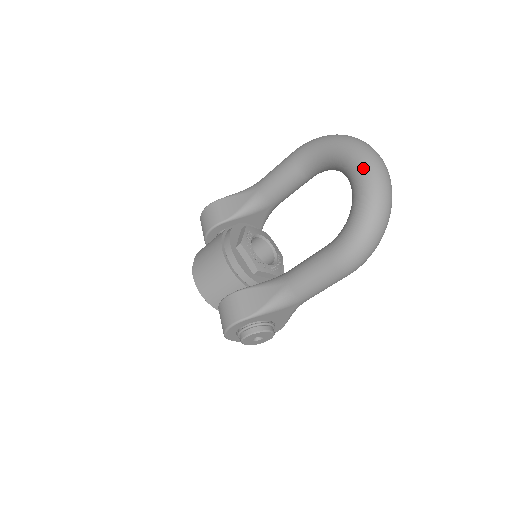
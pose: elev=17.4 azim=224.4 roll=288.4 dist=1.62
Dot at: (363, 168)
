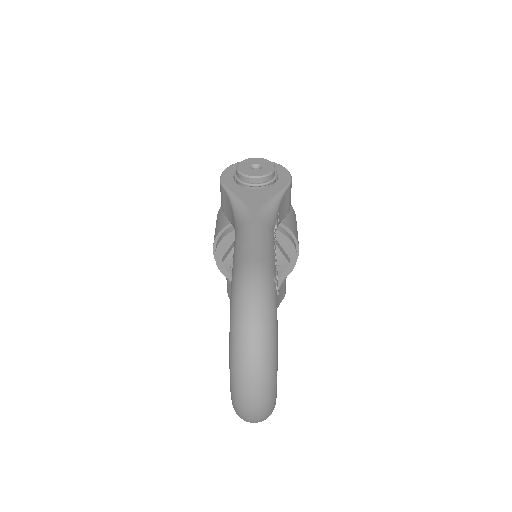
Dot at: (231, 397)
